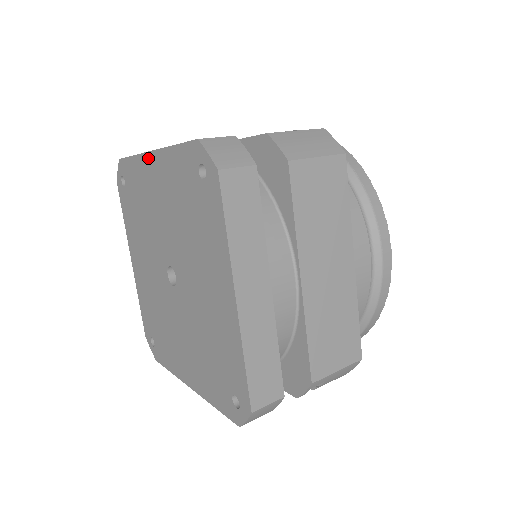
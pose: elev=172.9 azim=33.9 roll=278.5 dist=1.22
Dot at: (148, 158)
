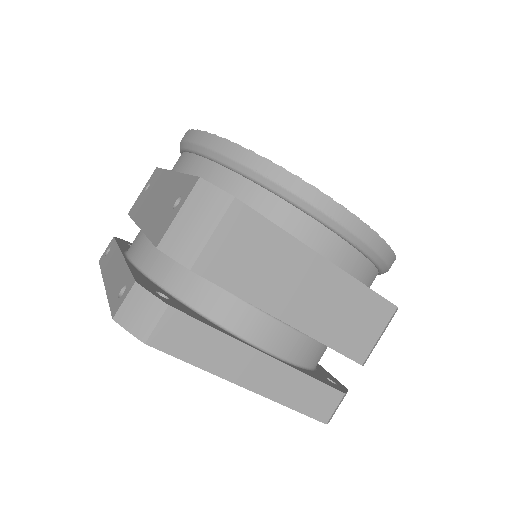
Dot at: occluded
